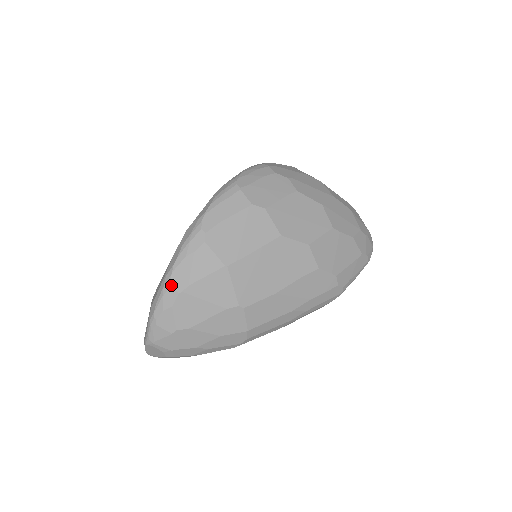
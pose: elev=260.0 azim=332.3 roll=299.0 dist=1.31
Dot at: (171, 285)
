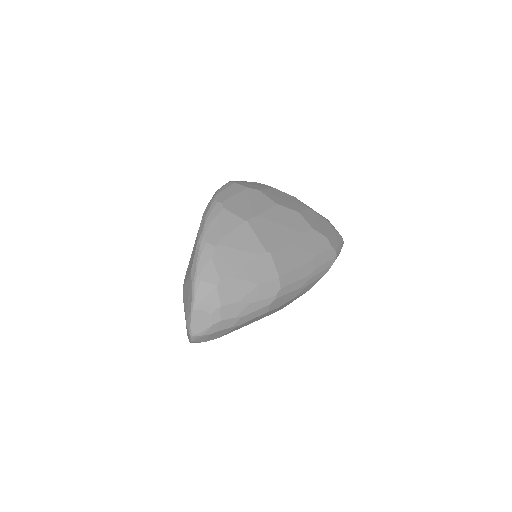
Dot at: (206, 242)
